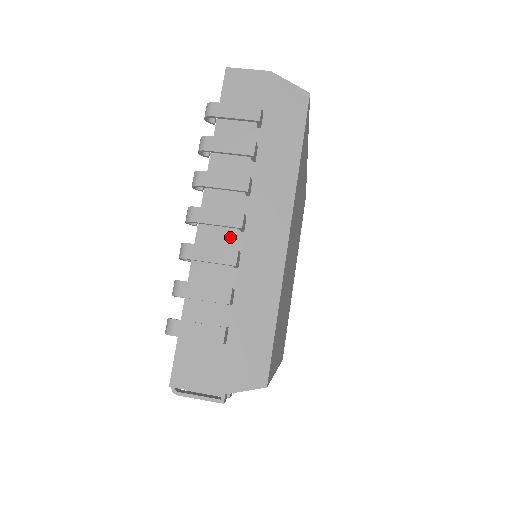
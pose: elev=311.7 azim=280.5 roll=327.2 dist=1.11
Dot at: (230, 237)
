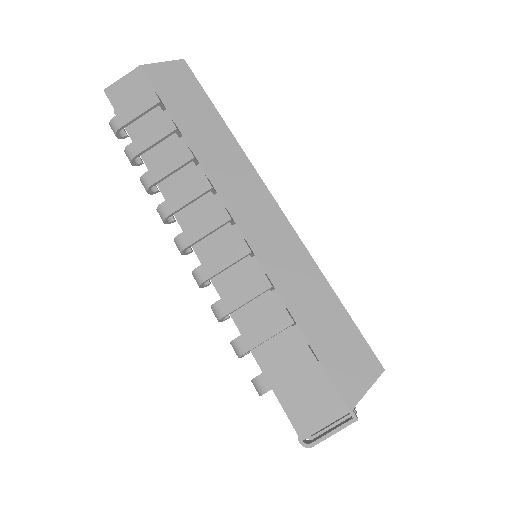
Dot at: occluded
